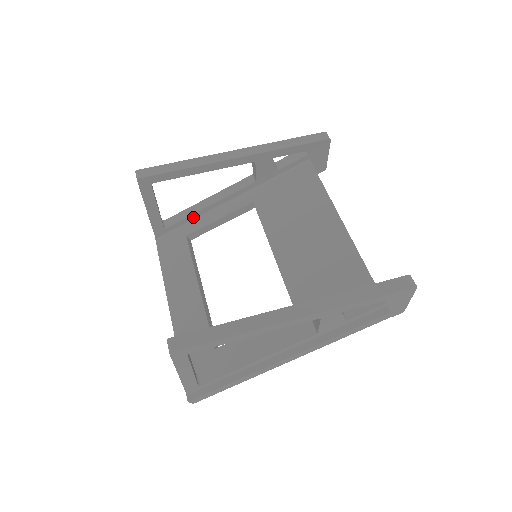
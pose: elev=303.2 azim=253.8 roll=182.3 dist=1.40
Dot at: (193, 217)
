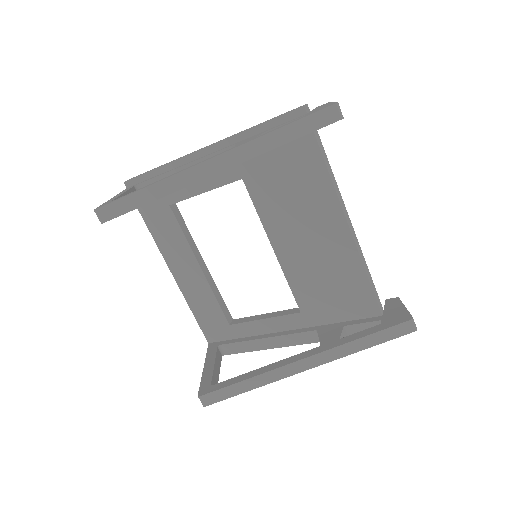
Dot at: occluded
